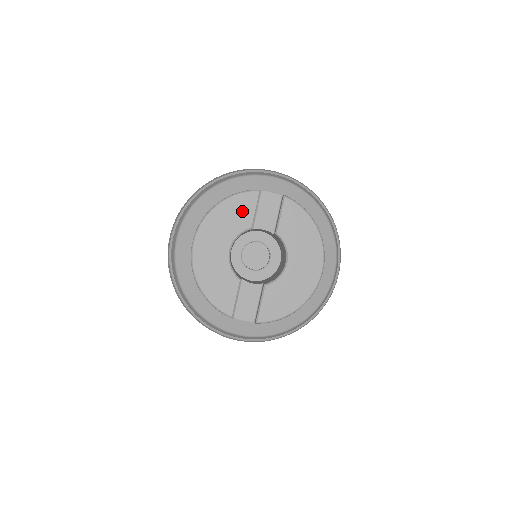
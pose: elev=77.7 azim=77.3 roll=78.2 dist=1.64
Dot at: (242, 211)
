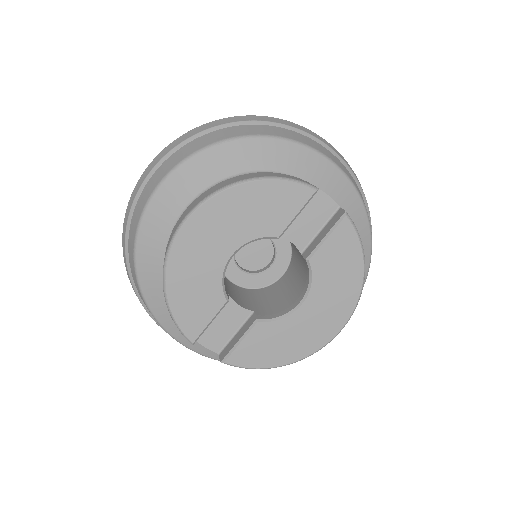
Dot at: (277, 208)
